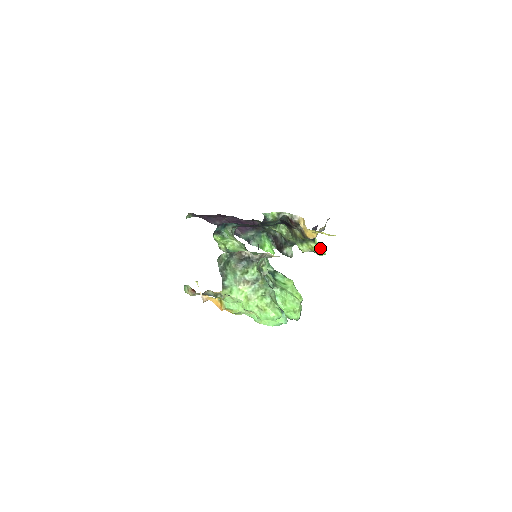
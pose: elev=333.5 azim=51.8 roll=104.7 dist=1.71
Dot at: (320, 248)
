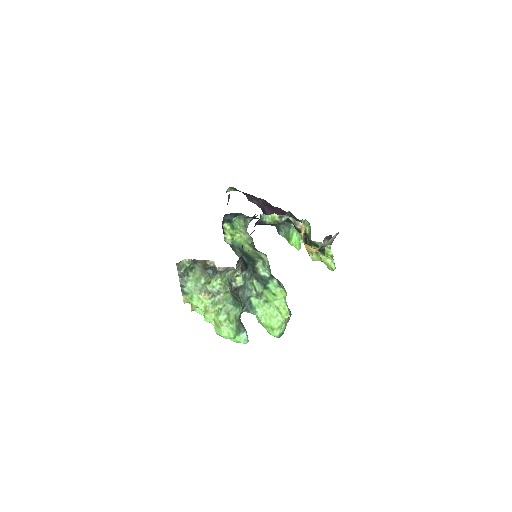
Dot at: (329, 262)
